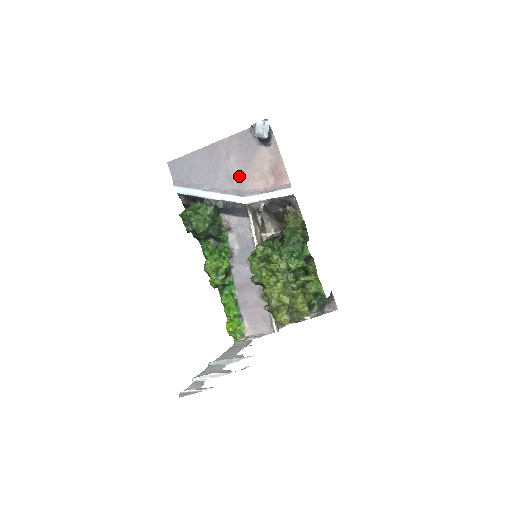
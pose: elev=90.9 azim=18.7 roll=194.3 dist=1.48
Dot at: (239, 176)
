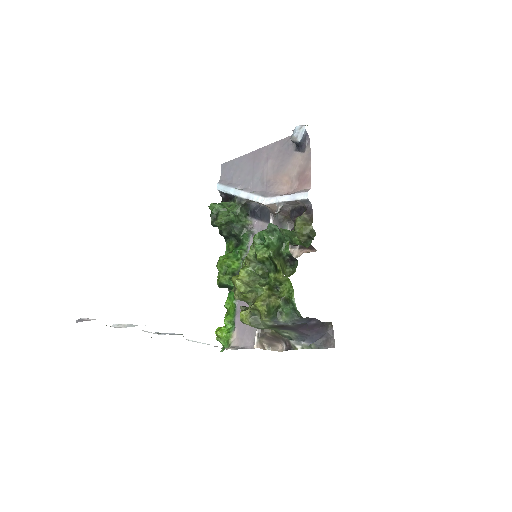
Dot at: (270, 179)
